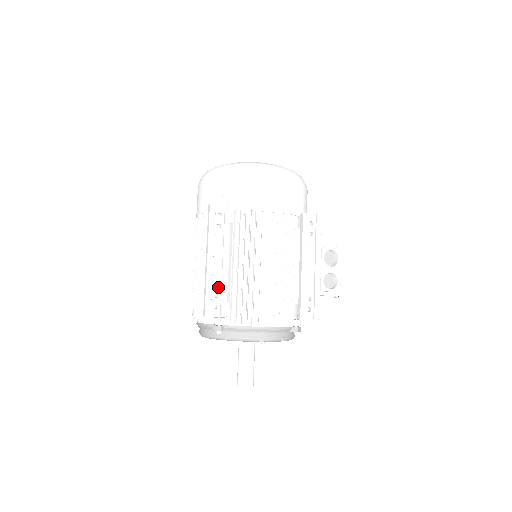
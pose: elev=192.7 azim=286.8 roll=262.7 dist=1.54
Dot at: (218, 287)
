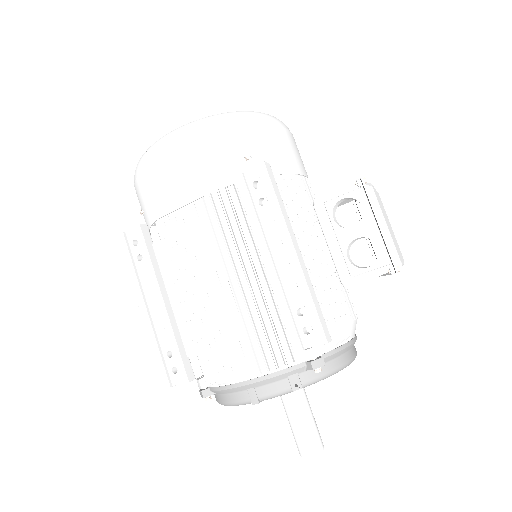
Dot at: (168, 342)
